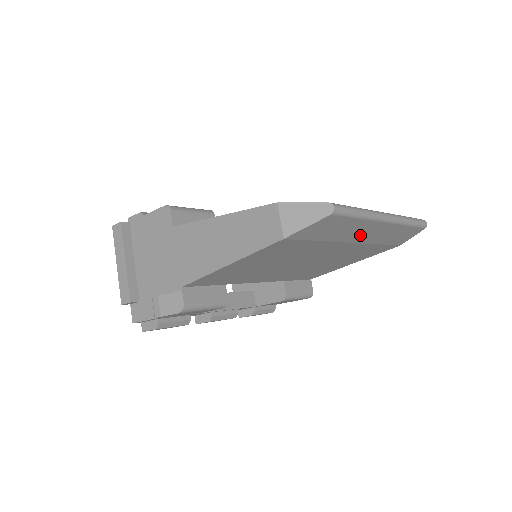
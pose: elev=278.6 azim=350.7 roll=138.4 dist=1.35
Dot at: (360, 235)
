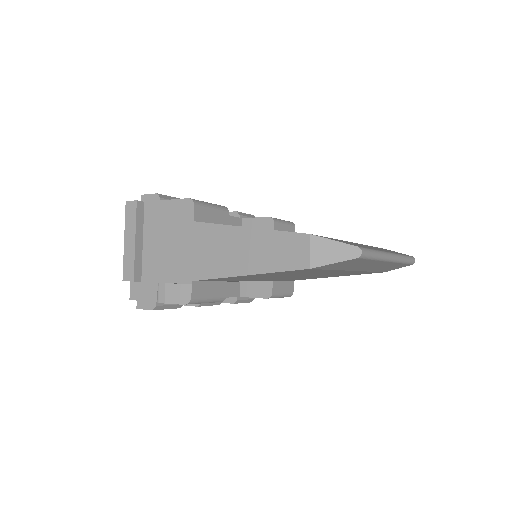
Dot at: (364, 267)
